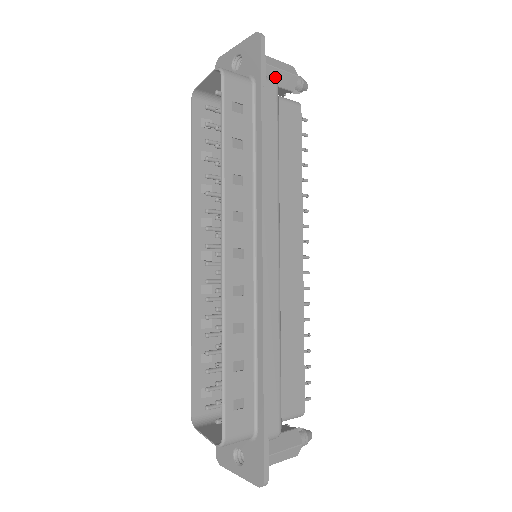
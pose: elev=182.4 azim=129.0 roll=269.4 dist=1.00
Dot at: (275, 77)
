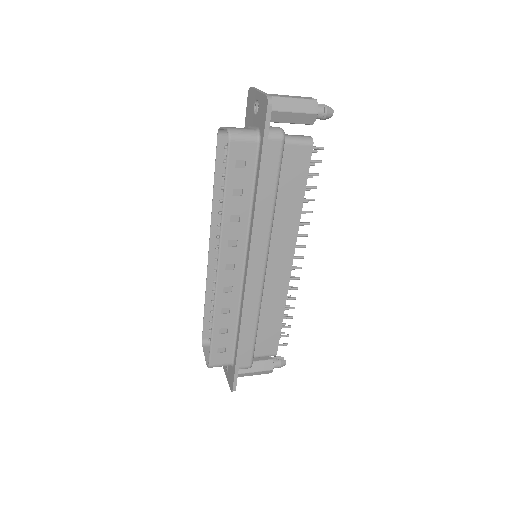
Dot at: (292, 118)
